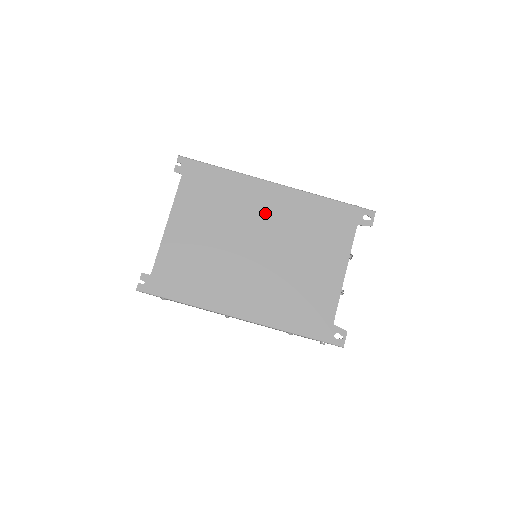
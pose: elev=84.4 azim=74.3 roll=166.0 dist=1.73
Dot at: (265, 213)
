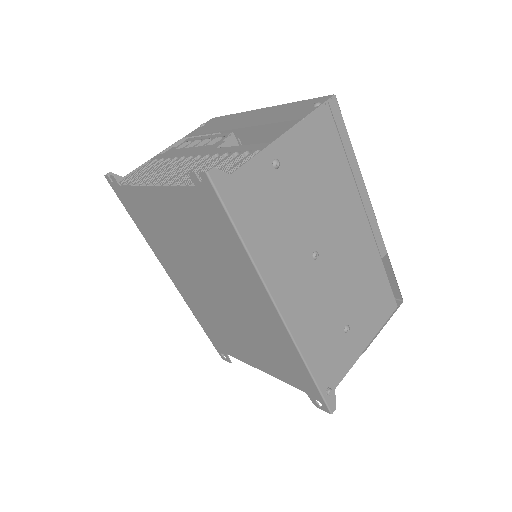
Dot at: (244, 299)
